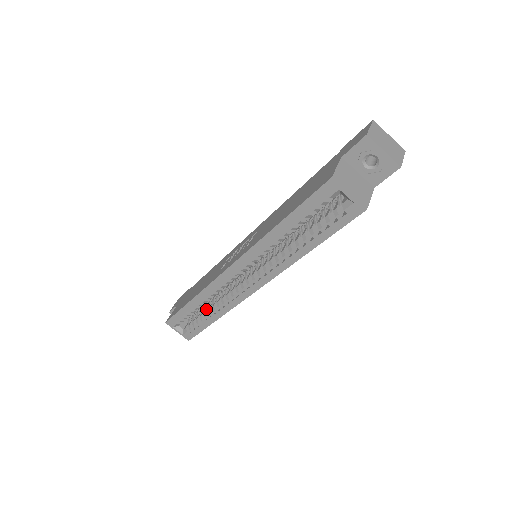
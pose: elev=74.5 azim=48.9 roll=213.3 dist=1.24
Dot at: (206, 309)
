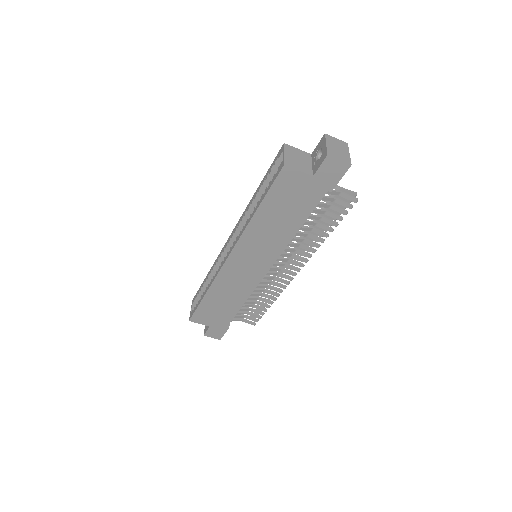
Dot at: occluded
